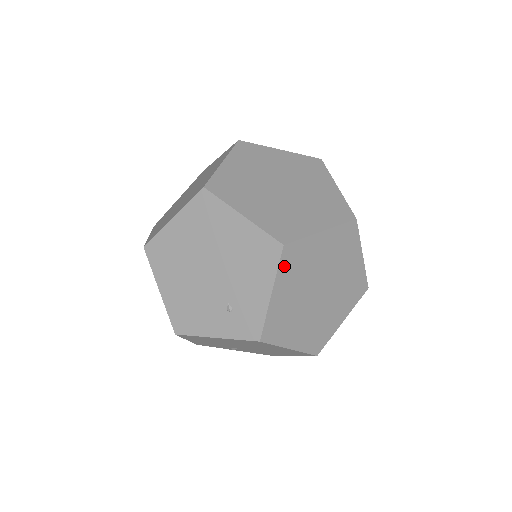
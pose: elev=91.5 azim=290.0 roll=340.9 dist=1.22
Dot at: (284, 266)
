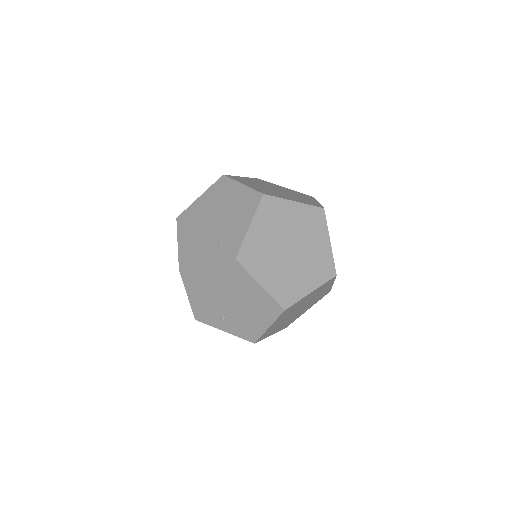
Dot at: (262, 210)
